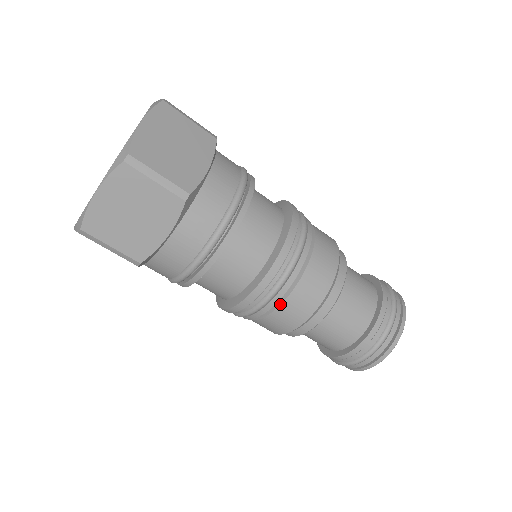
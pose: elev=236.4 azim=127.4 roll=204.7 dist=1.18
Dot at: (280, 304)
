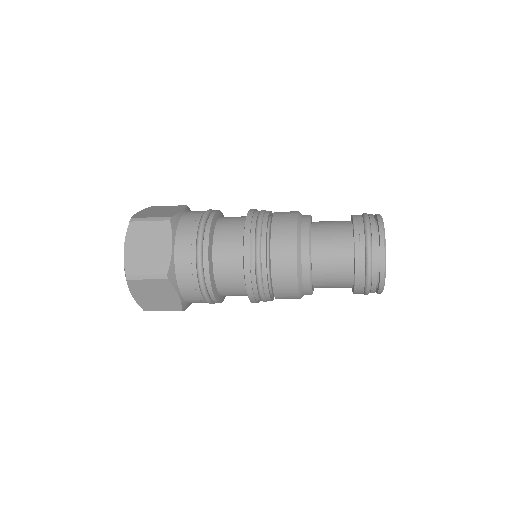
Dot at: occluded
